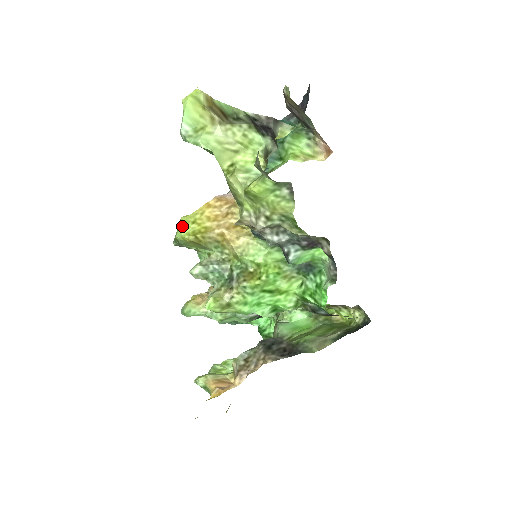
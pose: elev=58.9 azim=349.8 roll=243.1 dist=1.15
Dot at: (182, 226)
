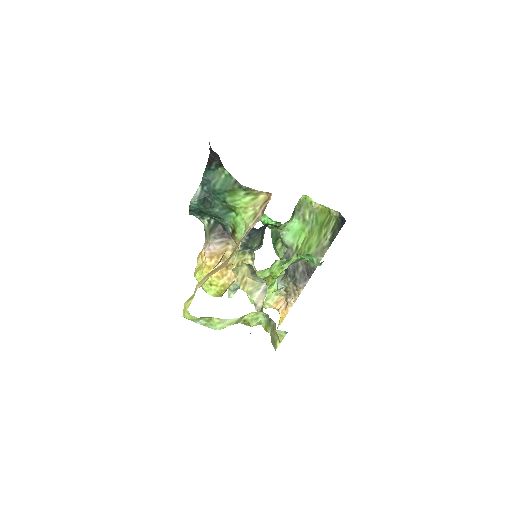
Dot at: (205, 289)
